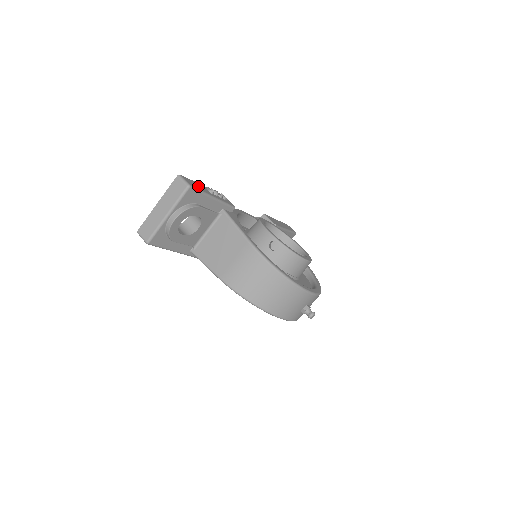
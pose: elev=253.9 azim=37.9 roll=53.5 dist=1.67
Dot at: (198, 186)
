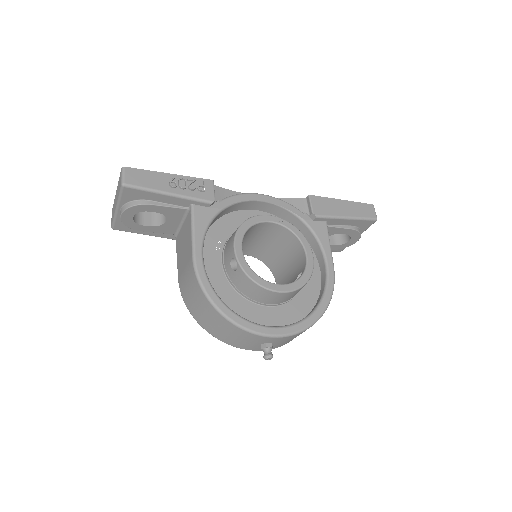
Dot at: (149, 180)
